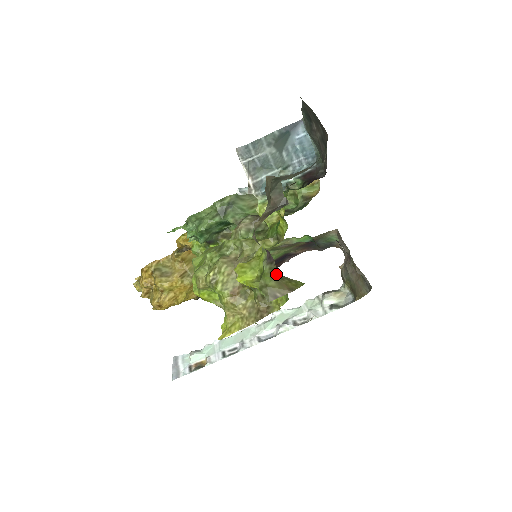
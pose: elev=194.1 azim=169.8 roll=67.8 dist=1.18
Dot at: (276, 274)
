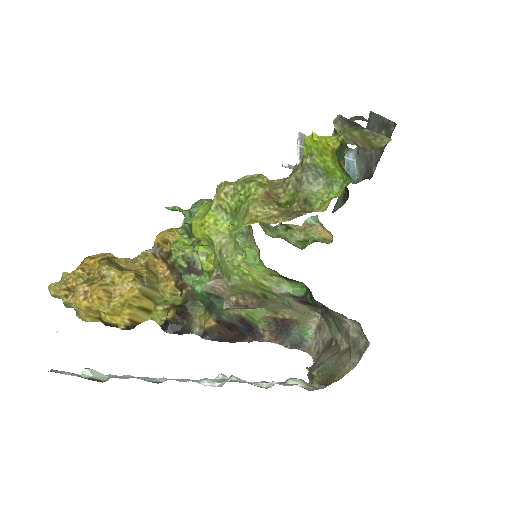
Dot at: (362, 128)
